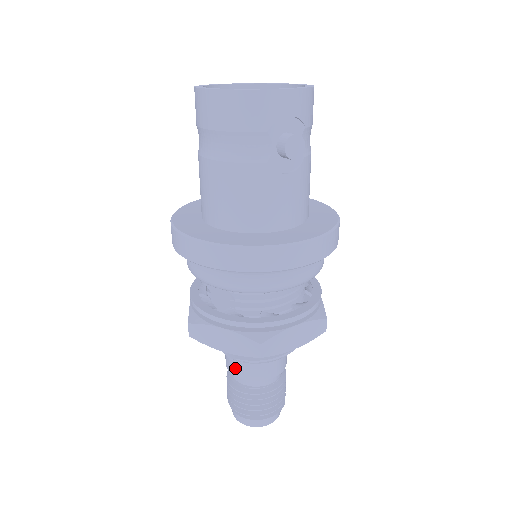
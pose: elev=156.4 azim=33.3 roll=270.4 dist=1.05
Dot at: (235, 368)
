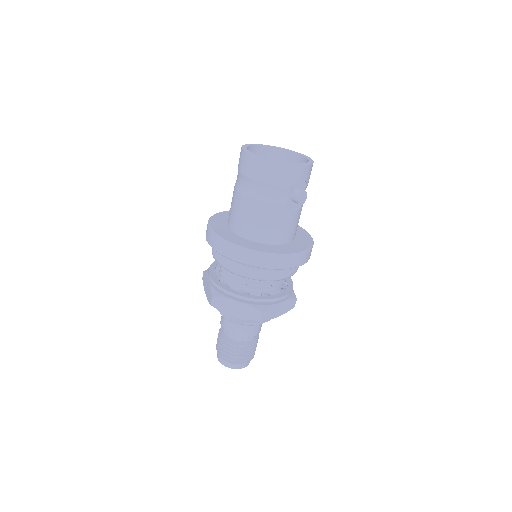
Dot at: (231, 328)
